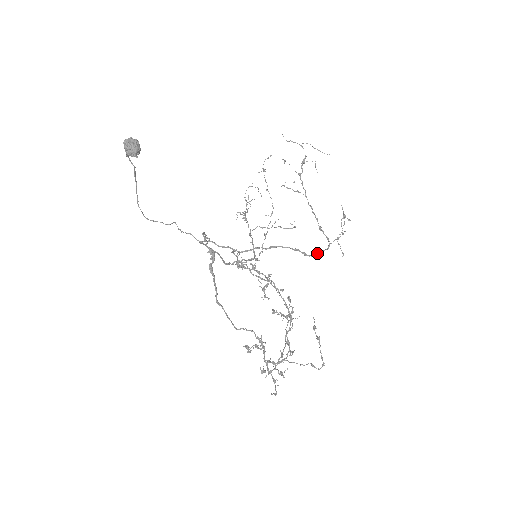
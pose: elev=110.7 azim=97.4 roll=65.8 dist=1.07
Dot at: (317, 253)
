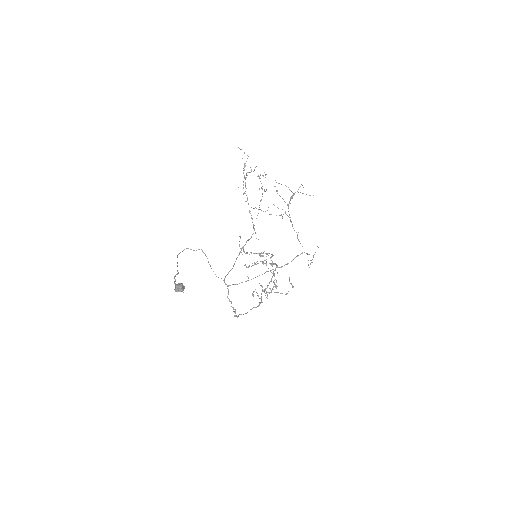
Dot at: (294, 258)
